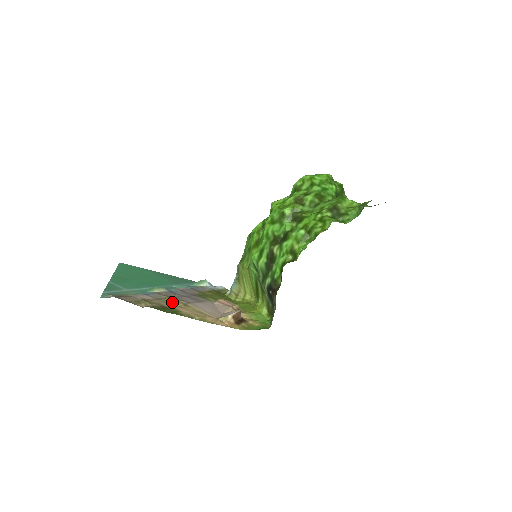
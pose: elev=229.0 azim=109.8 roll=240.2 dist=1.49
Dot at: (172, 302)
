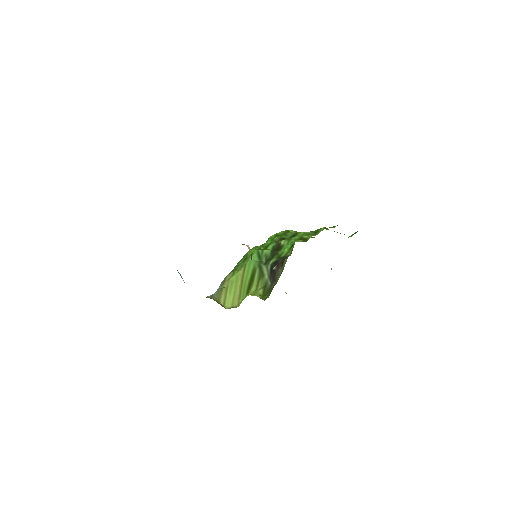
Dot at: occluded
